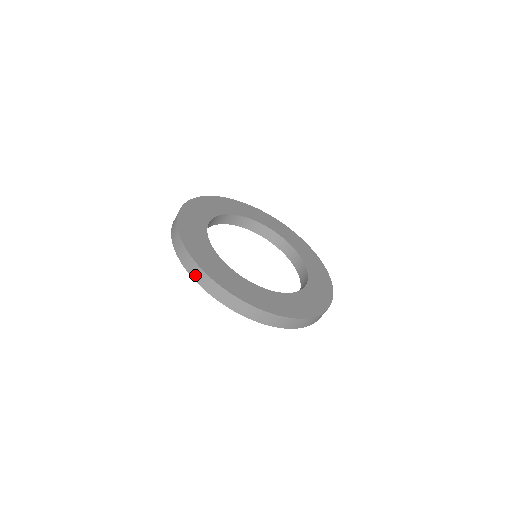
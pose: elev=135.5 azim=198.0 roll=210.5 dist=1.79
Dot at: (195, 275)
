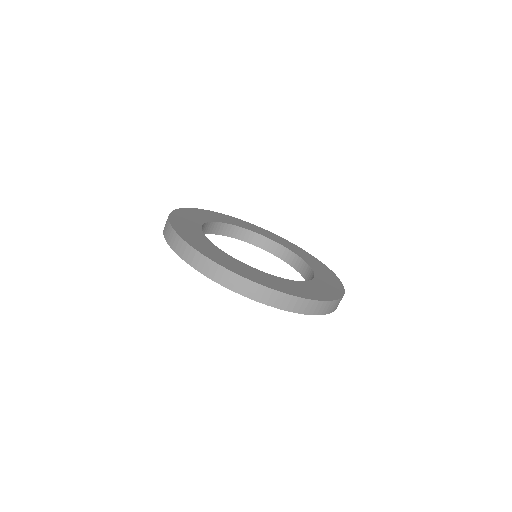
Dot at: (189, 258)
